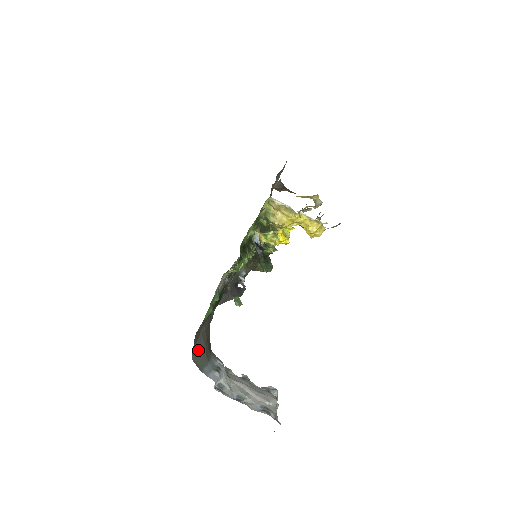
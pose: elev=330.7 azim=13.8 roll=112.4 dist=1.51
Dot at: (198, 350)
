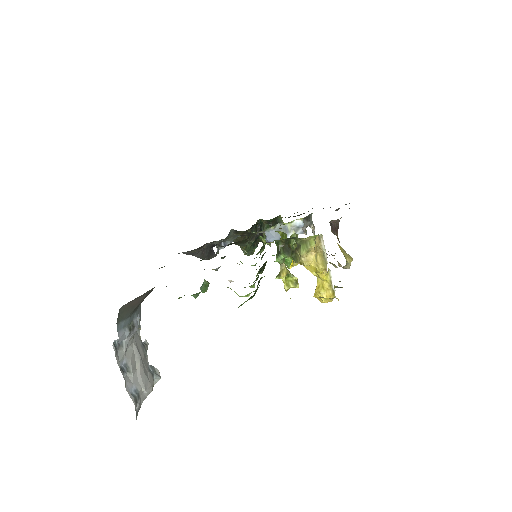
Dot at: (132, 303)
